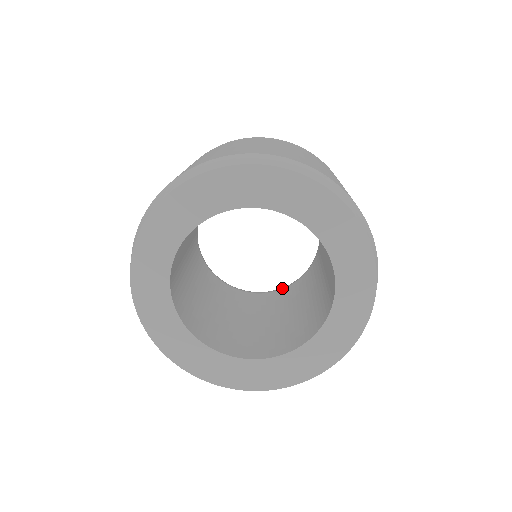
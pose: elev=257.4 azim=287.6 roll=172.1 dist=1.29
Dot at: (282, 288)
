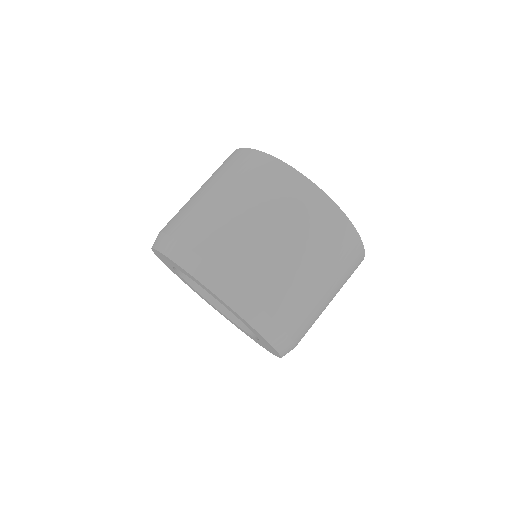
Dot at: occluded
